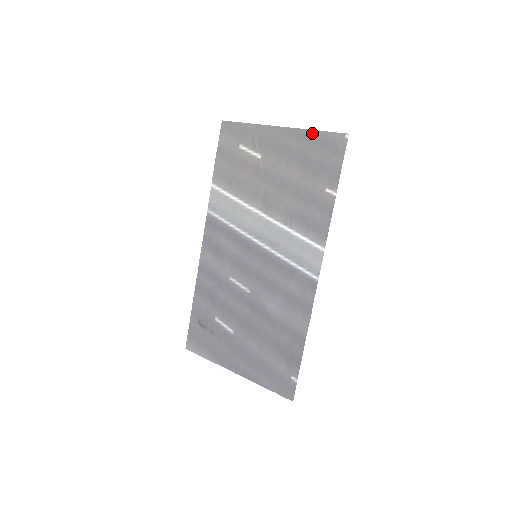
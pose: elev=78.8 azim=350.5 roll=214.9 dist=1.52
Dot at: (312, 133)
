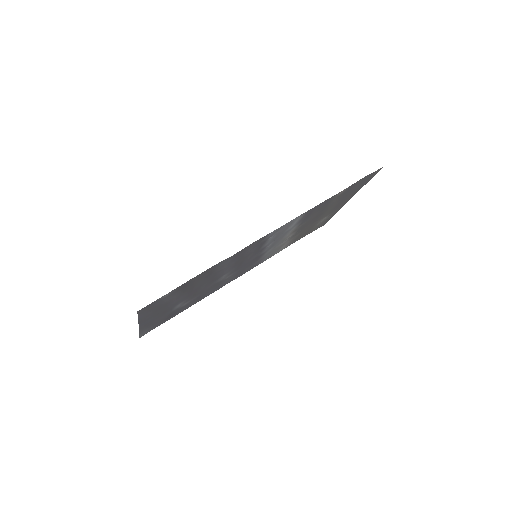
Dot at: occluded
